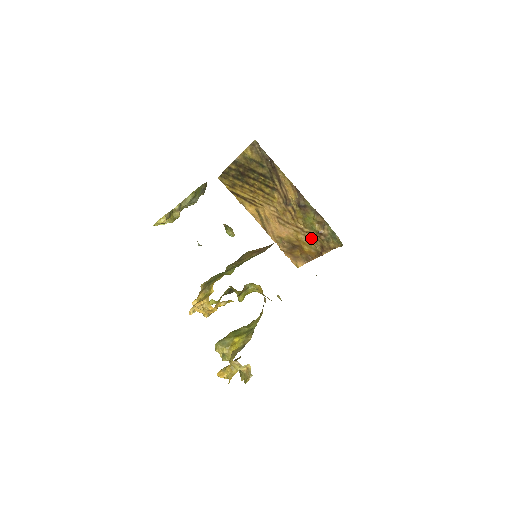
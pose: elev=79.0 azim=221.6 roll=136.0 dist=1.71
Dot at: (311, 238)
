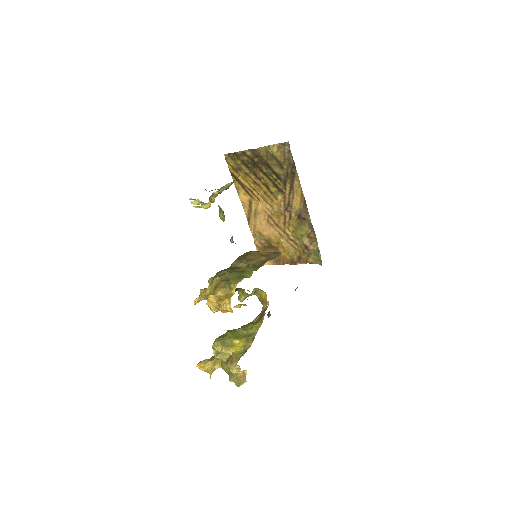
Dot at: (293, 246)
